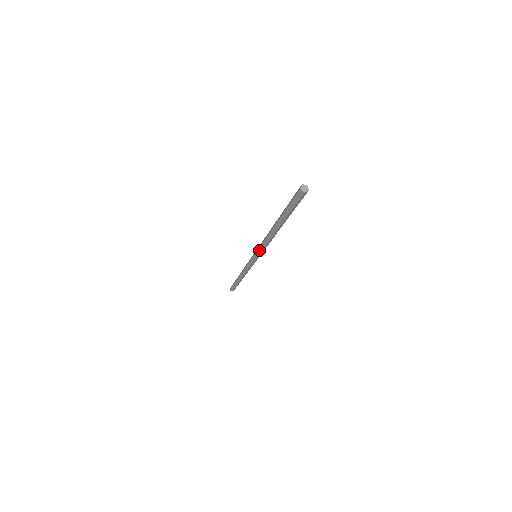
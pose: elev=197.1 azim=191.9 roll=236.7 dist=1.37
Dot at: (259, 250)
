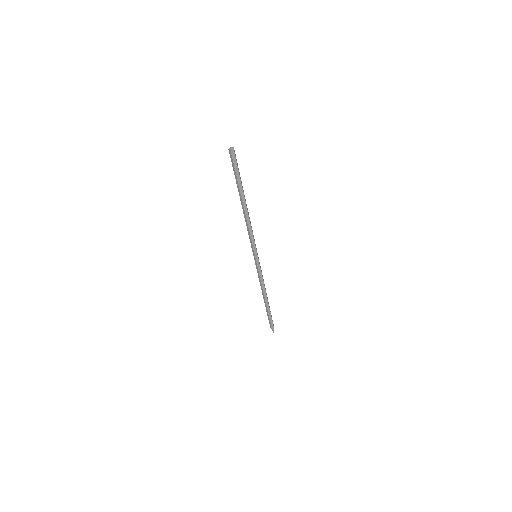
Dot at: (251, 243)
